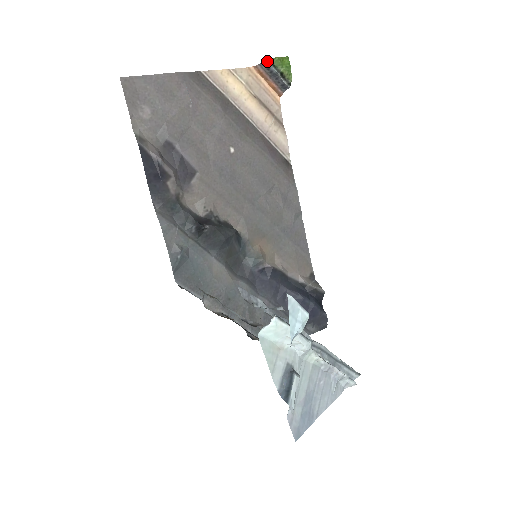
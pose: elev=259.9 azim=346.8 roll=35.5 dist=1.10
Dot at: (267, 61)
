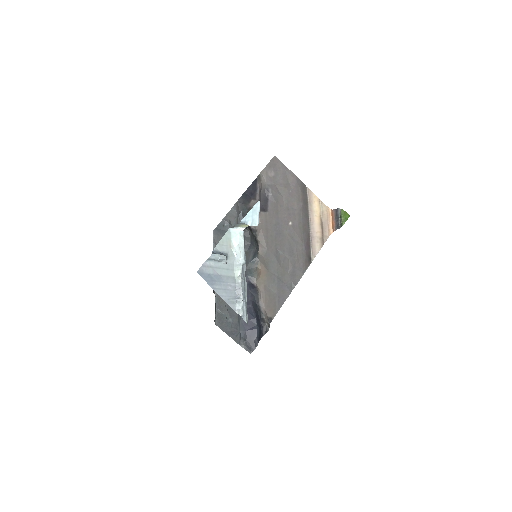
Dot at: (339, 209)
